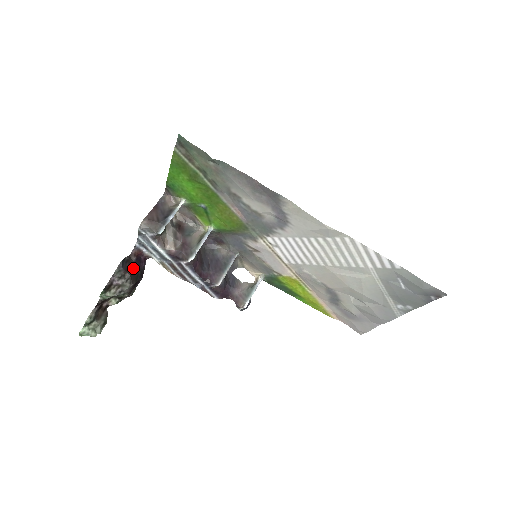
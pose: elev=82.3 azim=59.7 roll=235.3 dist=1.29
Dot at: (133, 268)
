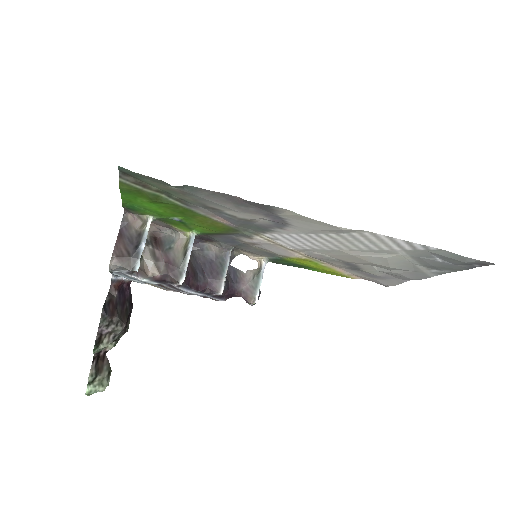
Dot at: (118, 305)
